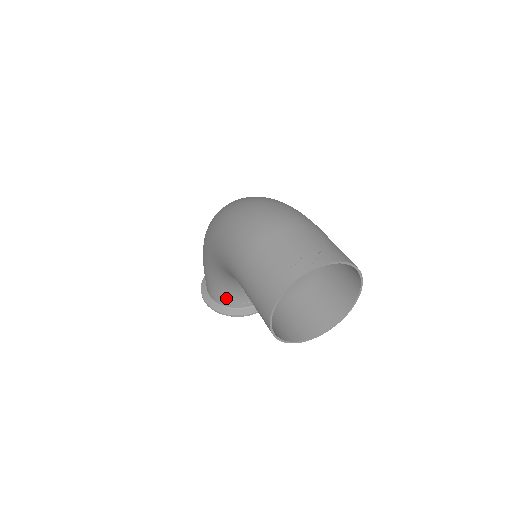
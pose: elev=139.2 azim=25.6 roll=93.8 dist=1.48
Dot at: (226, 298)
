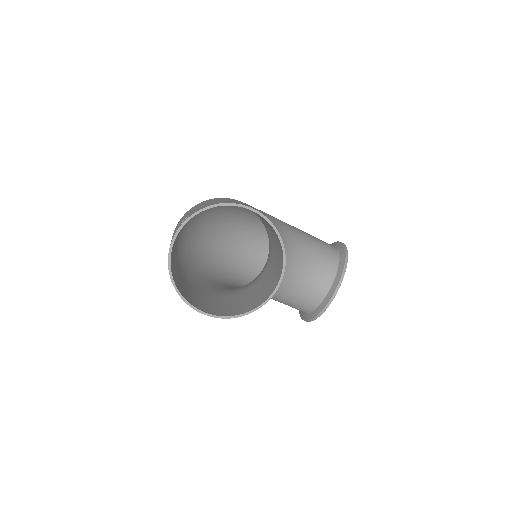
Dot at: (301, 304)
